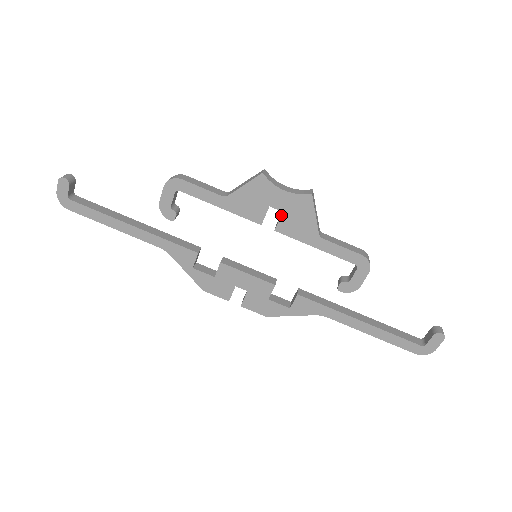
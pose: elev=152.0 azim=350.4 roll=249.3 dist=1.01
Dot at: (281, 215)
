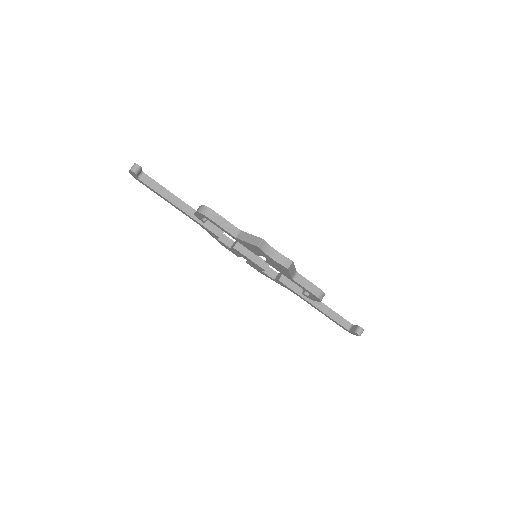
Dot at: (269, 261)
